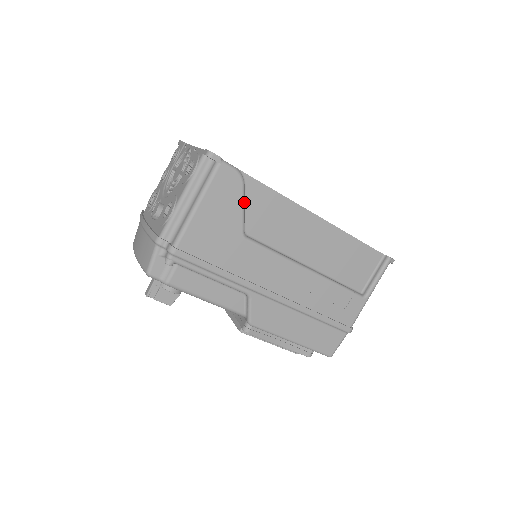
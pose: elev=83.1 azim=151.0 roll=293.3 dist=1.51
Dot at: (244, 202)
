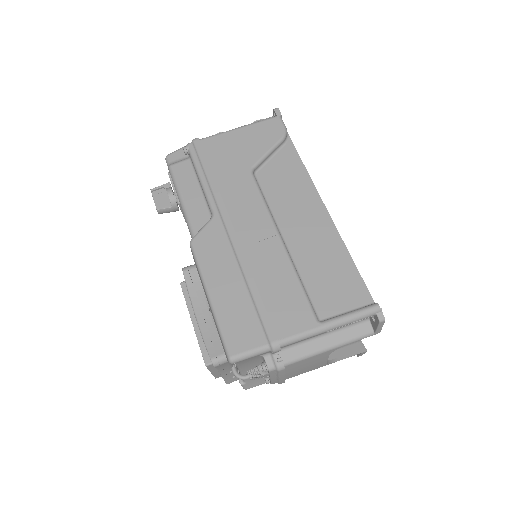
Dot at: (273, 150)
